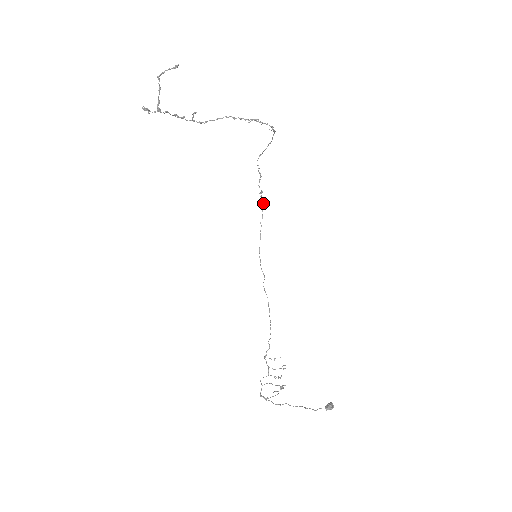
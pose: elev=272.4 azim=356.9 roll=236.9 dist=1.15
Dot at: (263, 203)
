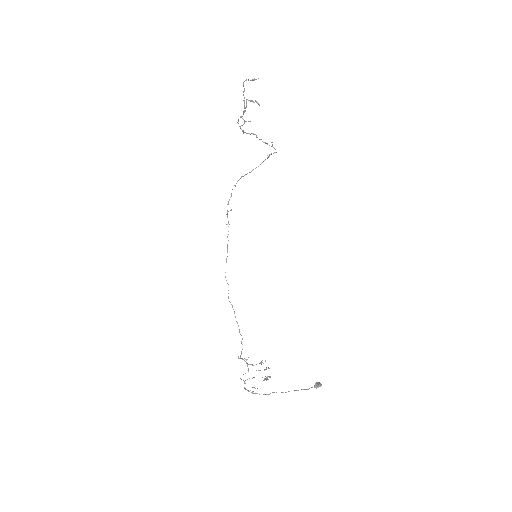
Dot at: occluded
